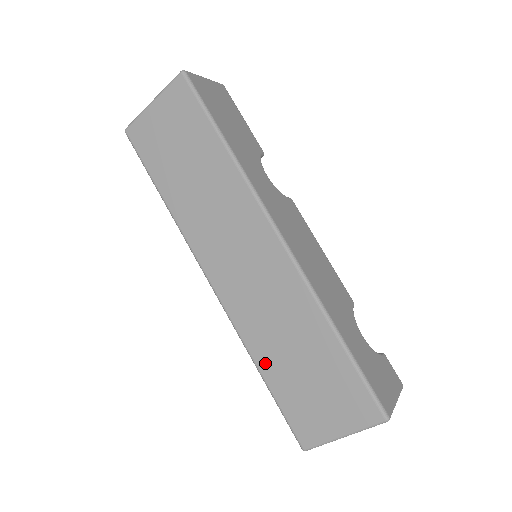
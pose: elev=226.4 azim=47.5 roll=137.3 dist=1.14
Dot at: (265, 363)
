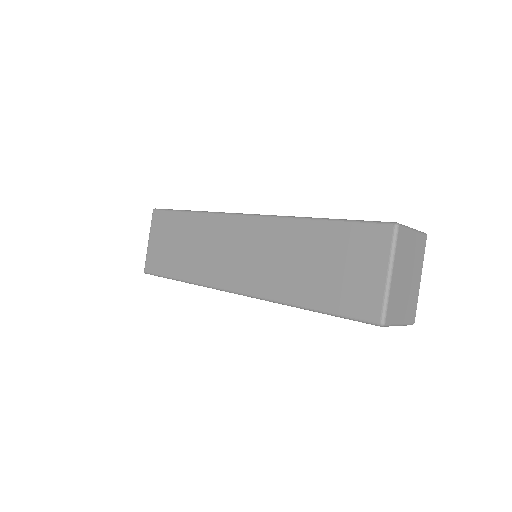
Dot at: (302, 296)
